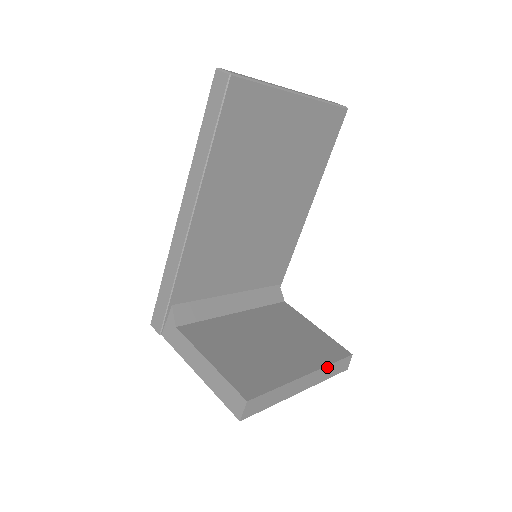
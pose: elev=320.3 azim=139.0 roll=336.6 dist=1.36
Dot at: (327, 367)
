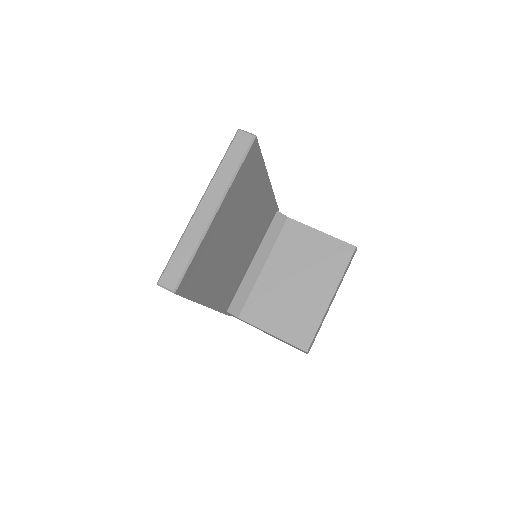
Dot at: (342, 276)
